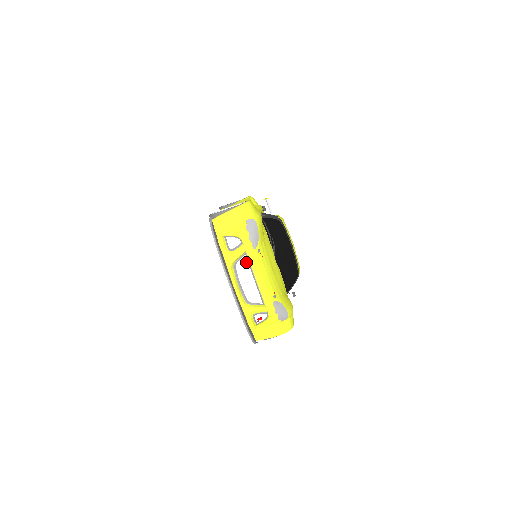
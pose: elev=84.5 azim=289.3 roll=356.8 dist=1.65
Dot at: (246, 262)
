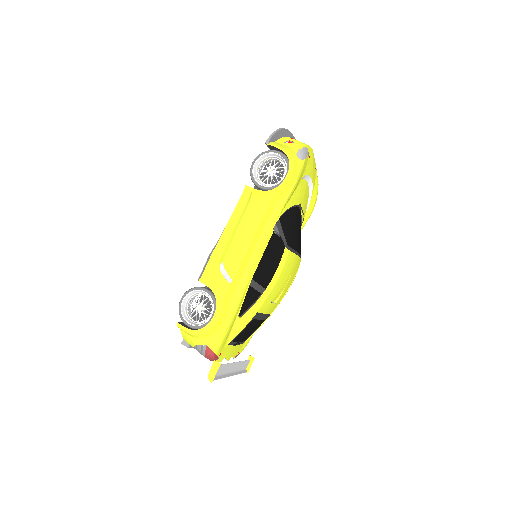
Dot at: occluded
